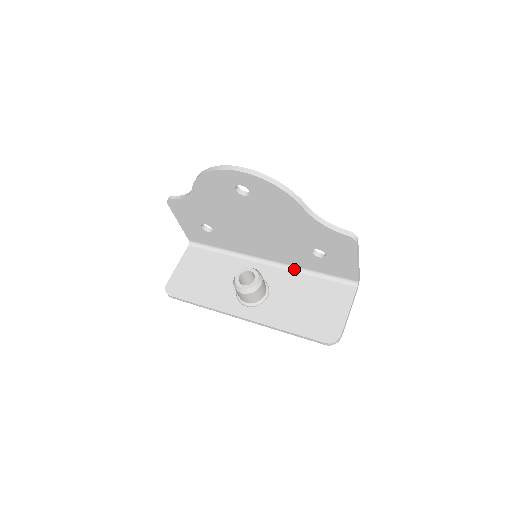
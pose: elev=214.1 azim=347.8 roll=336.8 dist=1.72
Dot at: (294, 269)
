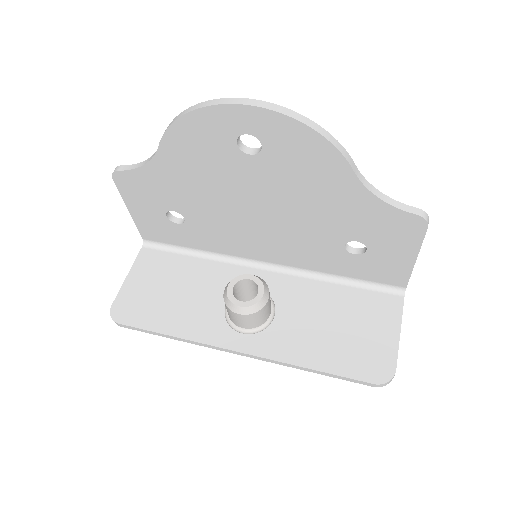
Dot at: (307, 274)
